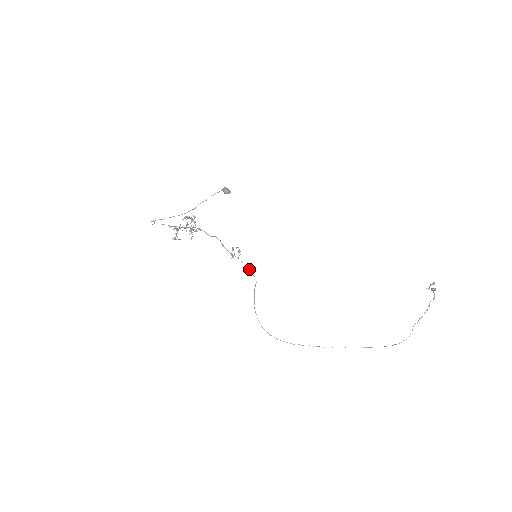
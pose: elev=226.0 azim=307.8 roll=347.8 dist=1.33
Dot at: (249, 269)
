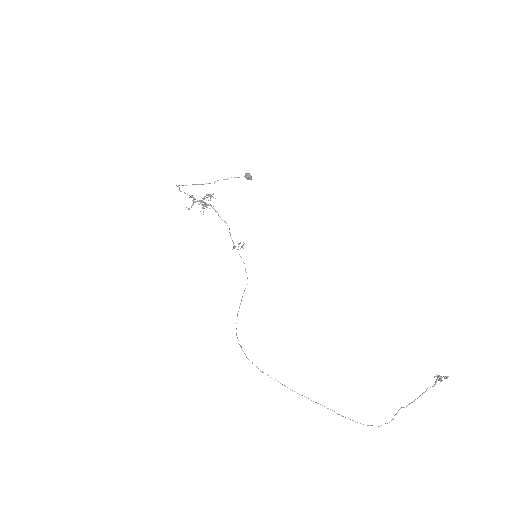
Dot at: occluded
